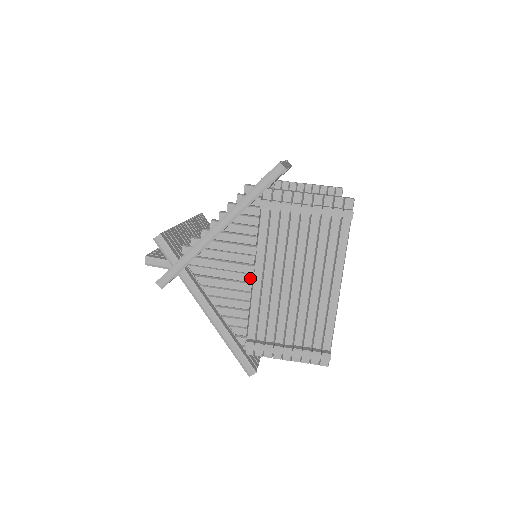
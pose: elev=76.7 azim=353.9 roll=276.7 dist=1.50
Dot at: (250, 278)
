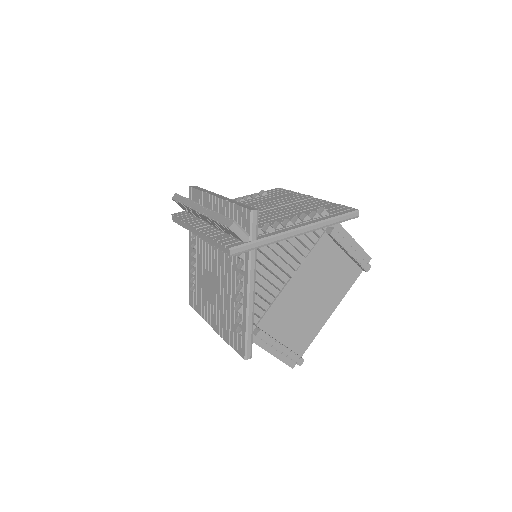
Dot at: (287, 279)
